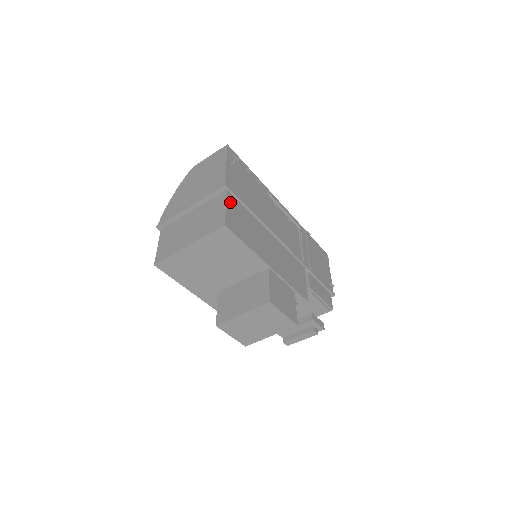
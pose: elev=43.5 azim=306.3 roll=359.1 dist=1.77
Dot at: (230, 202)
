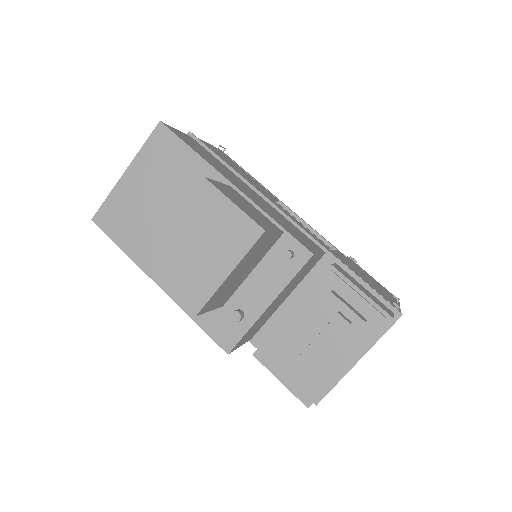
Dot at: (189, 138)
